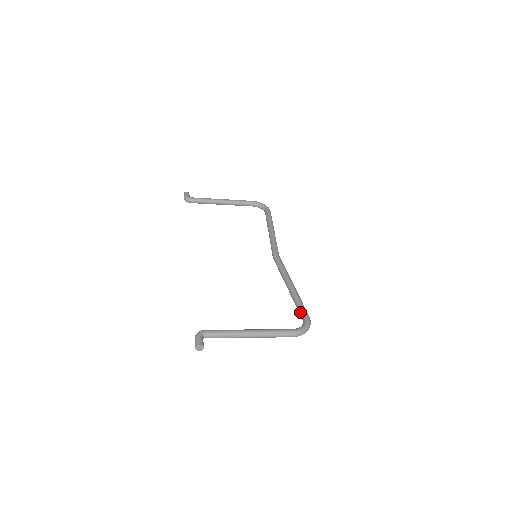
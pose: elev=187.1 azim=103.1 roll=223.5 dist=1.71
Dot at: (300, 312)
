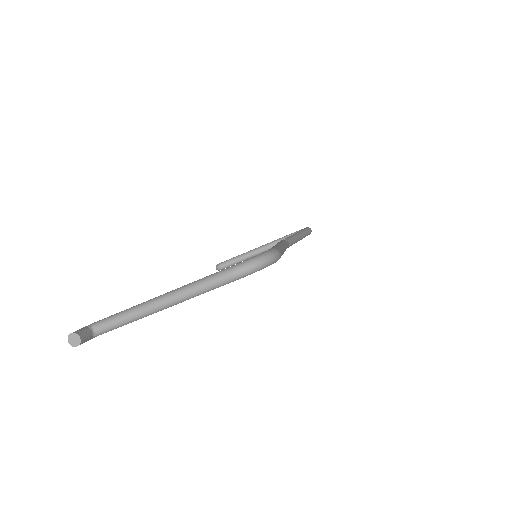
Dot at: occluded
